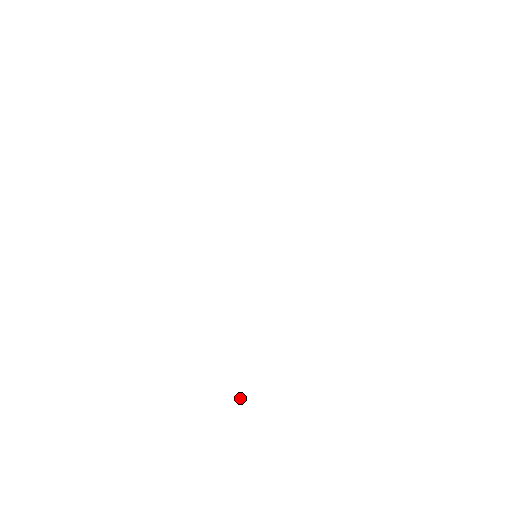
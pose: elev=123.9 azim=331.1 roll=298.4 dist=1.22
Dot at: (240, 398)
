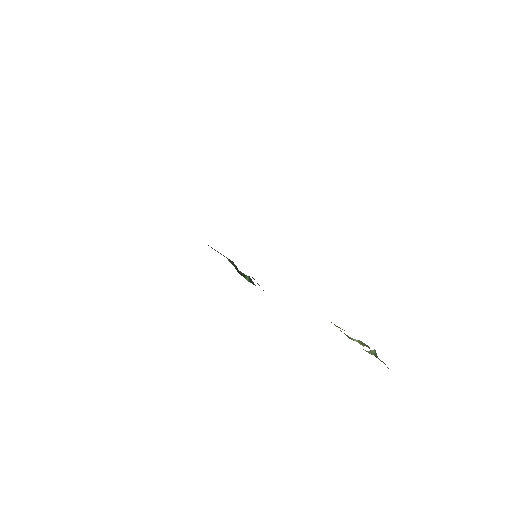
Dot at: (362, 345)
